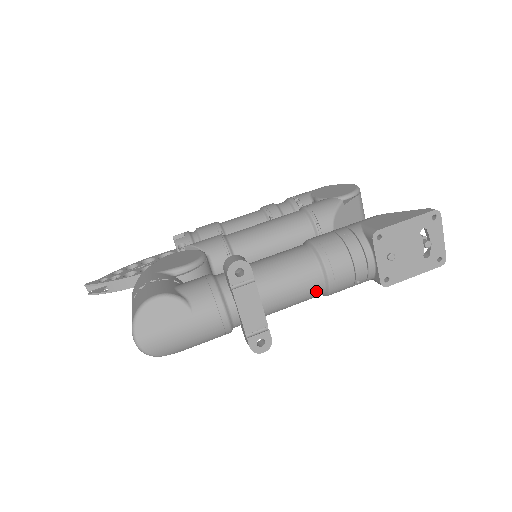
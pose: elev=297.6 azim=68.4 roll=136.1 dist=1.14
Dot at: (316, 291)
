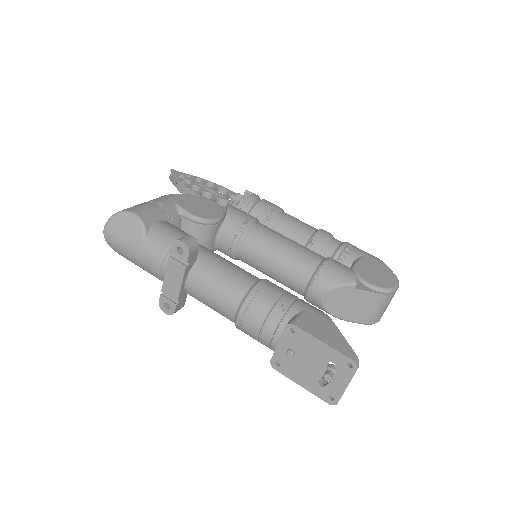
Dot at: (227, 316)
